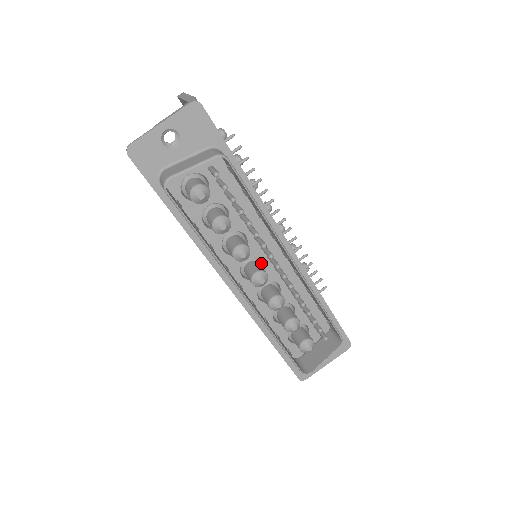
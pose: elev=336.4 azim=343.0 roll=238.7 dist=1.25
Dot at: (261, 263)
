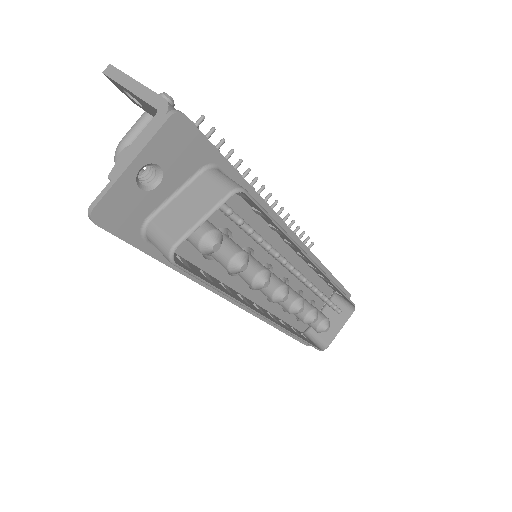
Dot at: (268, 266)
